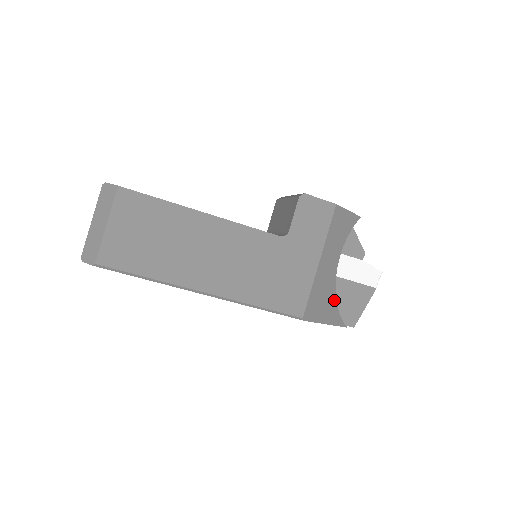
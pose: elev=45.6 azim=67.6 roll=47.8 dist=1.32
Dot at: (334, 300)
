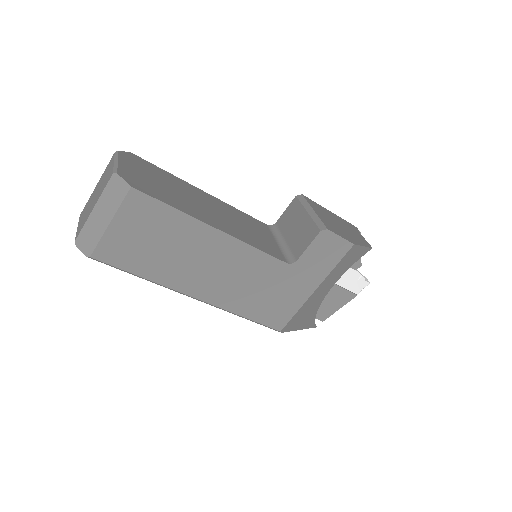
Dot at: (315, 312)
